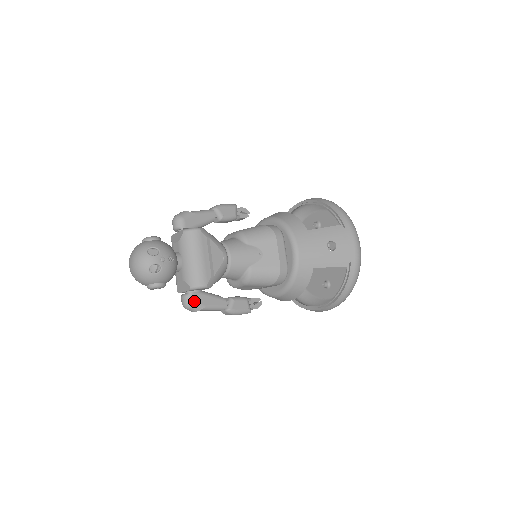
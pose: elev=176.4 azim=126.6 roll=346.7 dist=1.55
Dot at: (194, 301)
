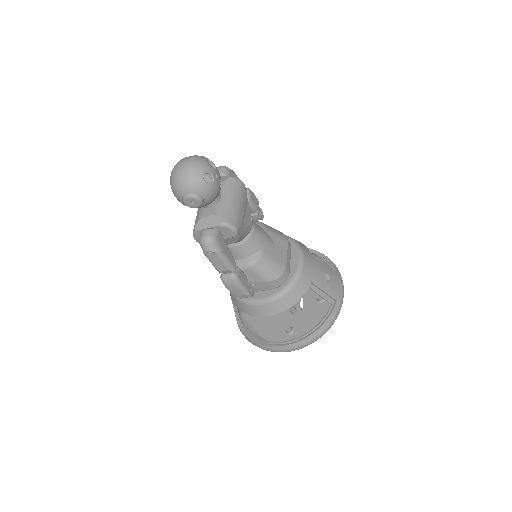
Dot at: (217, 238)
